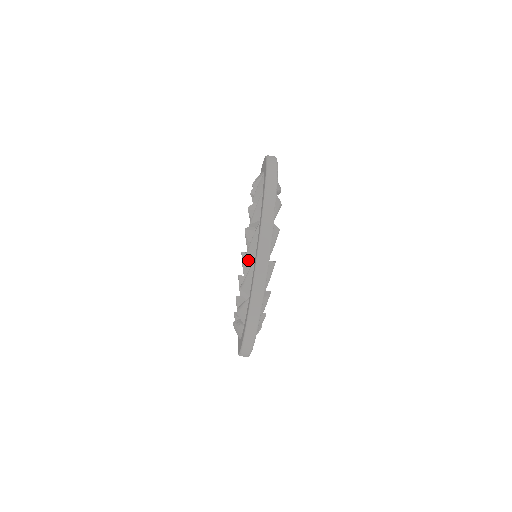
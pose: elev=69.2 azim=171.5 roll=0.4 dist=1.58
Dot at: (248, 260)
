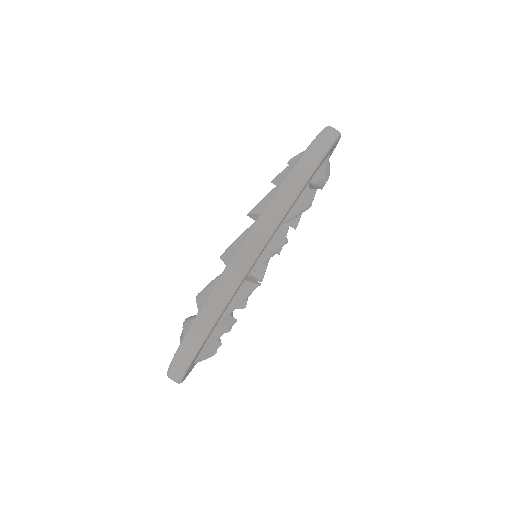
Dot at: occluded
